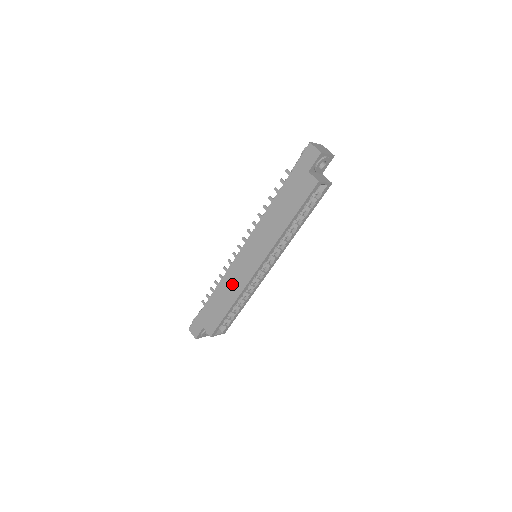
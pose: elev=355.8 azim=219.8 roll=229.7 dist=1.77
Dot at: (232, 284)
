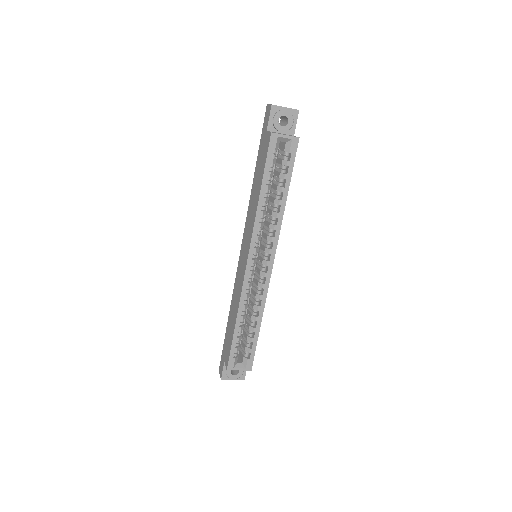
Dot at: (236, 294)
